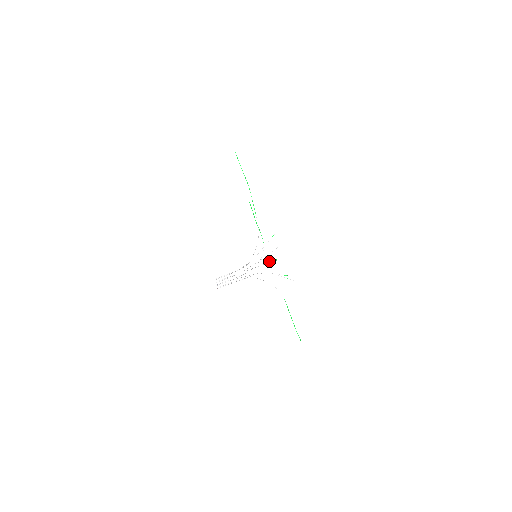
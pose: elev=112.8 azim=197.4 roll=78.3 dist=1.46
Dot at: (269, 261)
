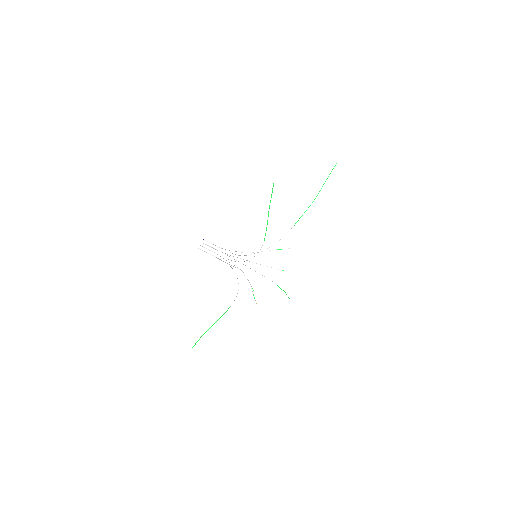
Dot at: occluded
